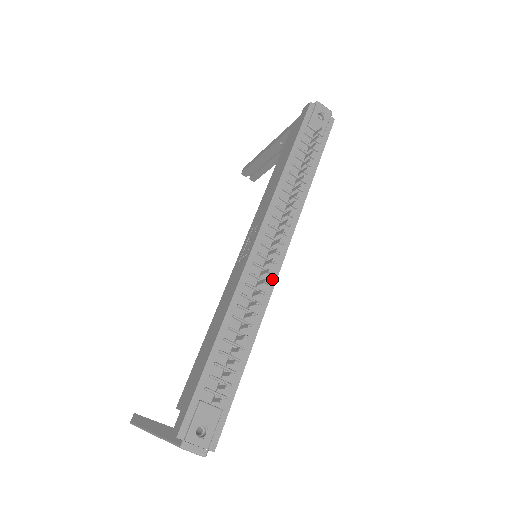
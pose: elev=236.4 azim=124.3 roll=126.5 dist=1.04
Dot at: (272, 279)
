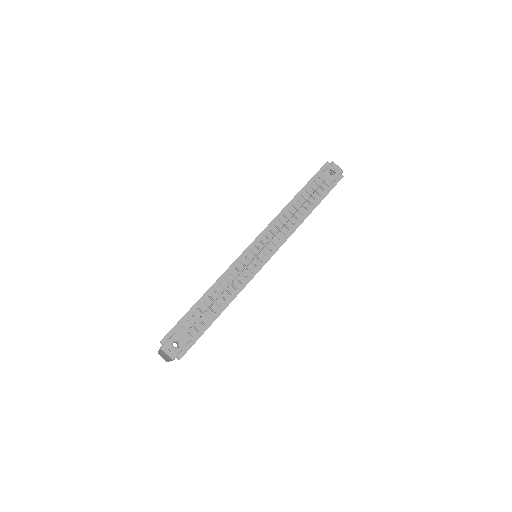
Dot at: (255, 270)
